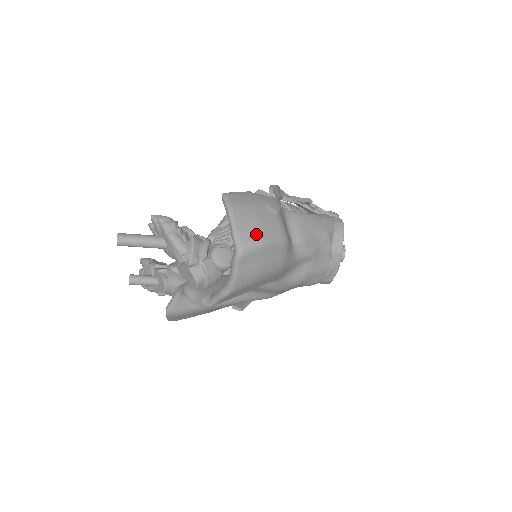
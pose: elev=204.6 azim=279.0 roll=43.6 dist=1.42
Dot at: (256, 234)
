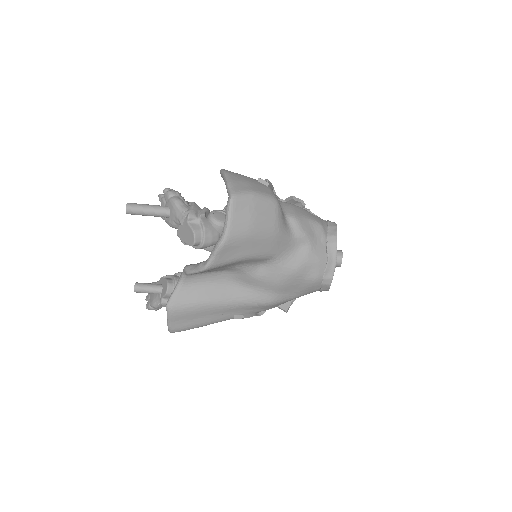
Dot at: (248, 188)
